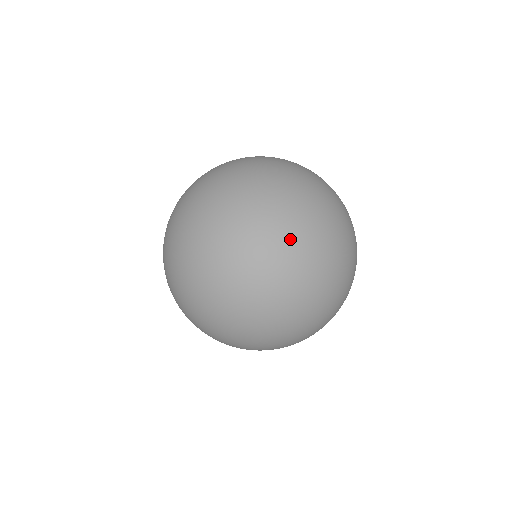
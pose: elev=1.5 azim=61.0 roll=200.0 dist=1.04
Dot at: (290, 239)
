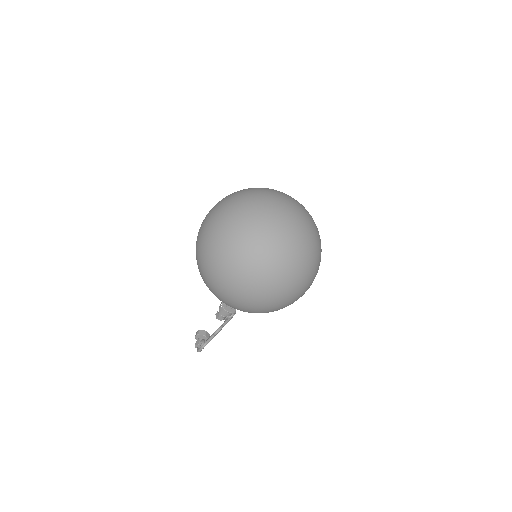
Dot at: (275, 192)
